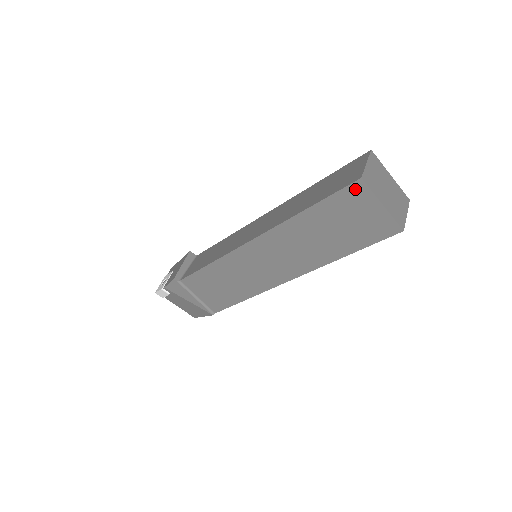
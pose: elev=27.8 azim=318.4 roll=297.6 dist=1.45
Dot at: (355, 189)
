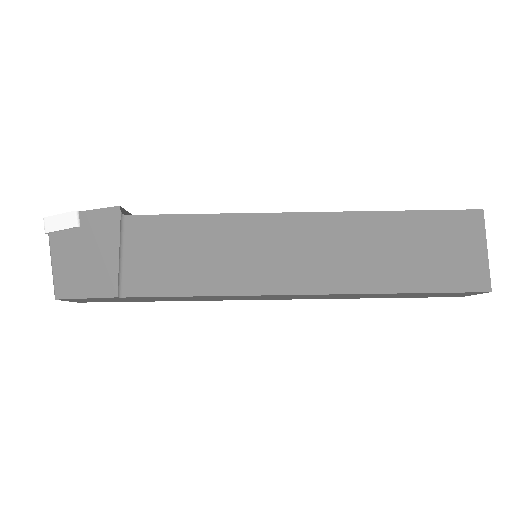
Dot at: (470, 217)
